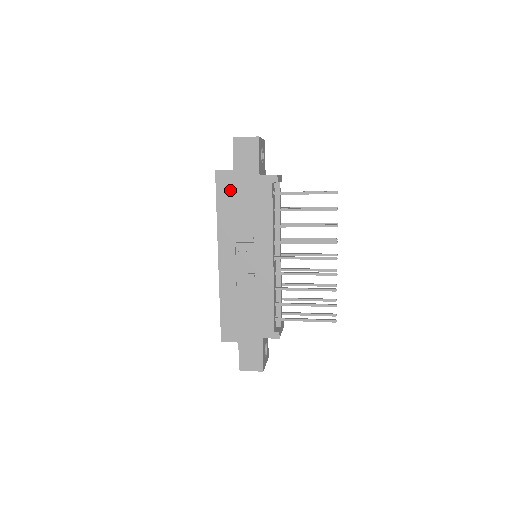
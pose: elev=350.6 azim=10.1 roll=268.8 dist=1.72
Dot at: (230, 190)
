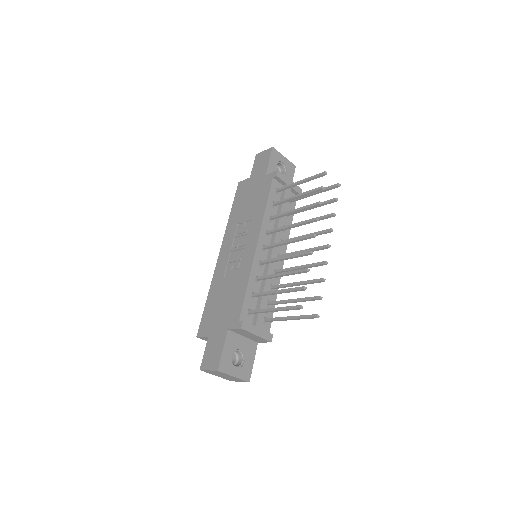
Dot at: (243, 194)
